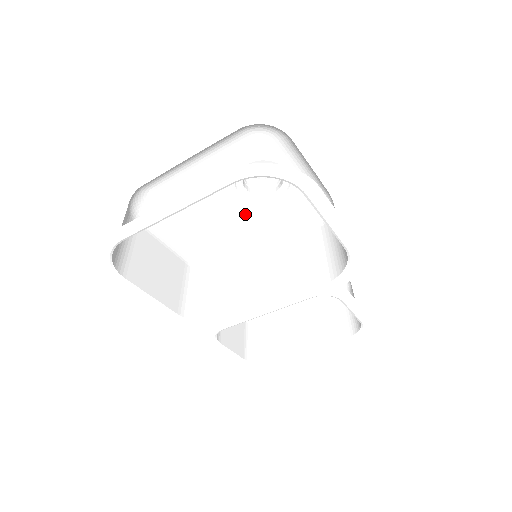
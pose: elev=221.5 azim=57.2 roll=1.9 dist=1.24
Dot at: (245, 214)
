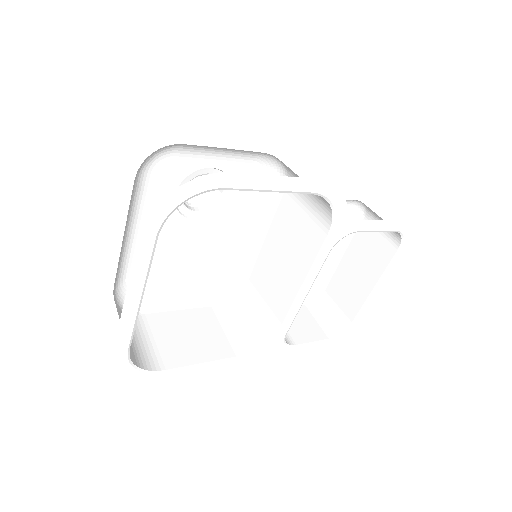
Dot at: (218, 229)
